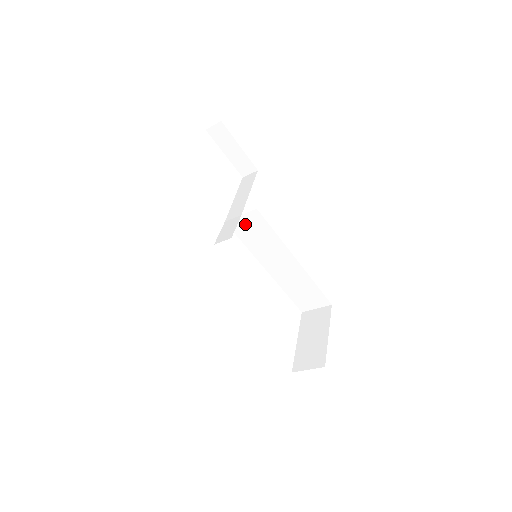
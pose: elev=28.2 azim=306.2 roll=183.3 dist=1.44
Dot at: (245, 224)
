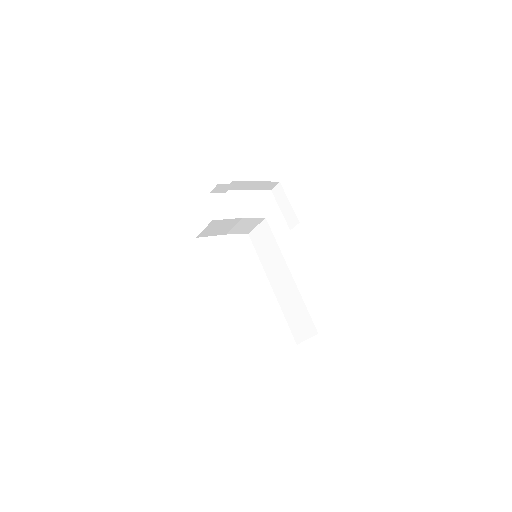
Dot at: (259, 235)
